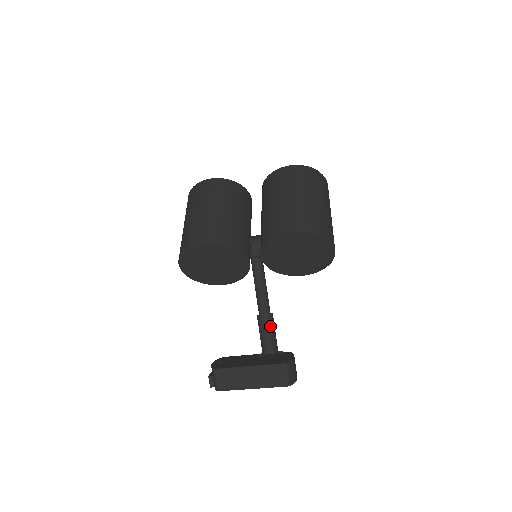
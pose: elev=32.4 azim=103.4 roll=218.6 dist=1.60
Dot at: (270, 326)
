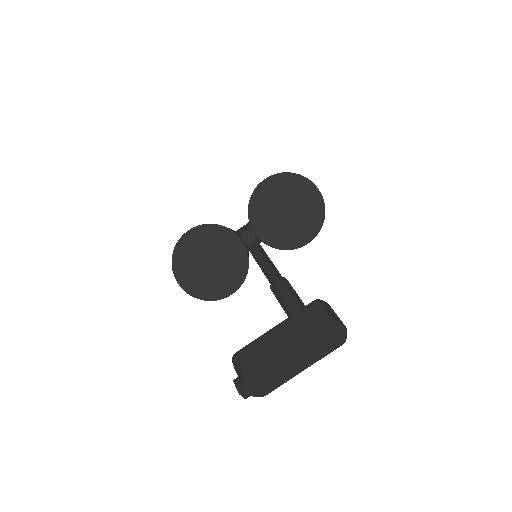
Dot at: (292, 299)
